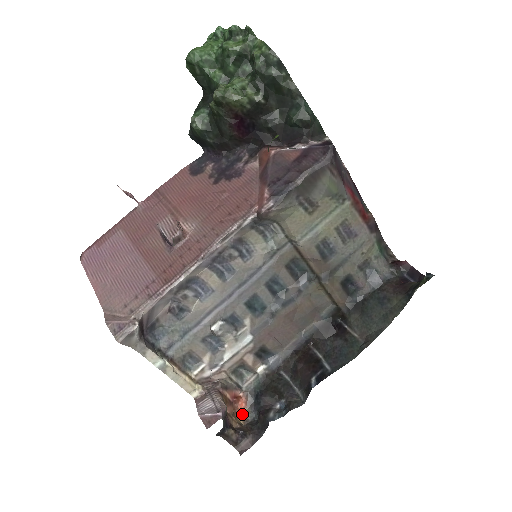
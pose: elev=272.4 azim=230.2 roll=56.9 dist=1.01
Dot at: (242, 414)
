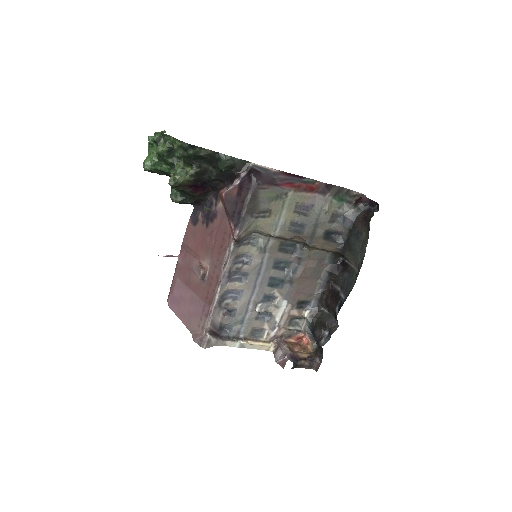
Dot at: (310, 346)
